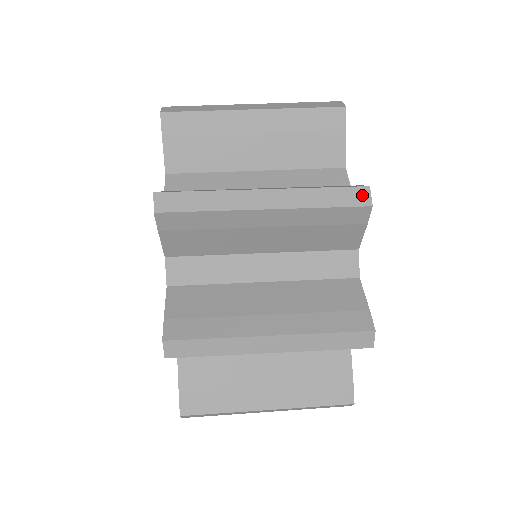
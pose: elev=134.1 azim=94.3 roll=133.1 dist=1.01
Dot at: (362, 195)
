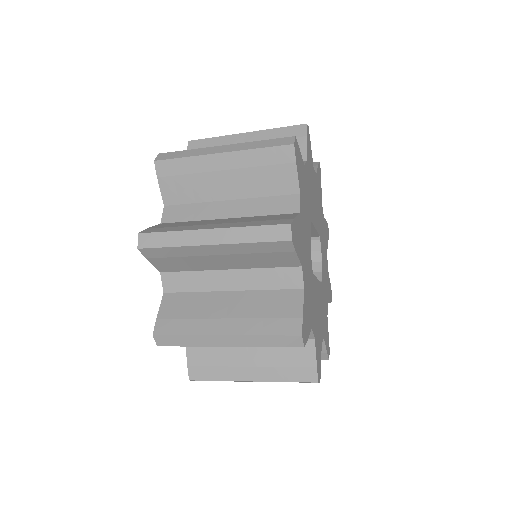
Dot at: occluded
